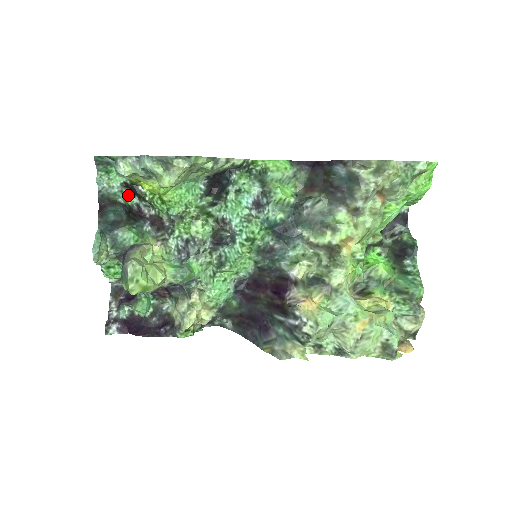
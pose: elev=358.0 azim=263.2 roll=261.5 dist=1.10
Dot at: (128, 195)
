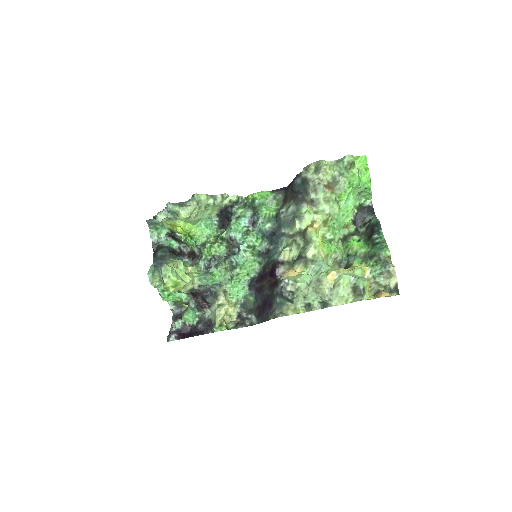
Dot at: (172, 242)
